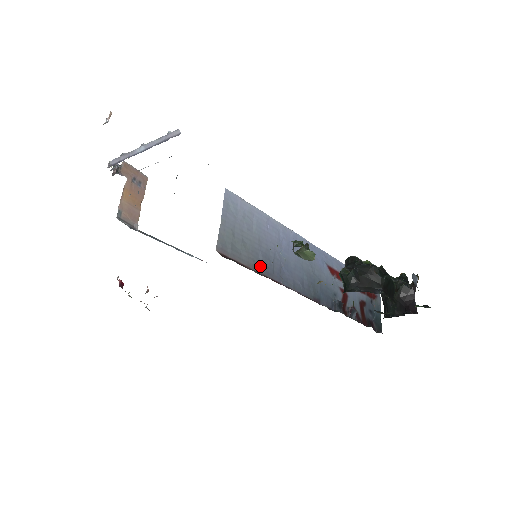
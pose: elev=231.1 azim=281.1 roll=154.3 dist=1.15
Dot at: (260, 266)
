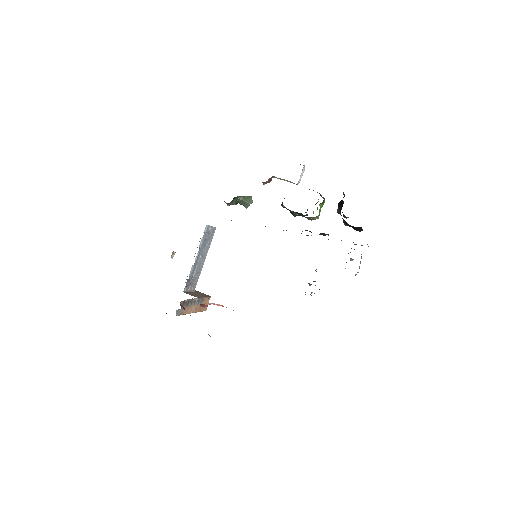
Dot at: occluded
